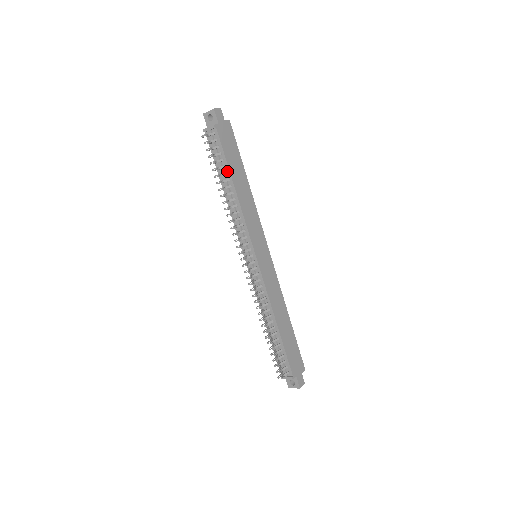
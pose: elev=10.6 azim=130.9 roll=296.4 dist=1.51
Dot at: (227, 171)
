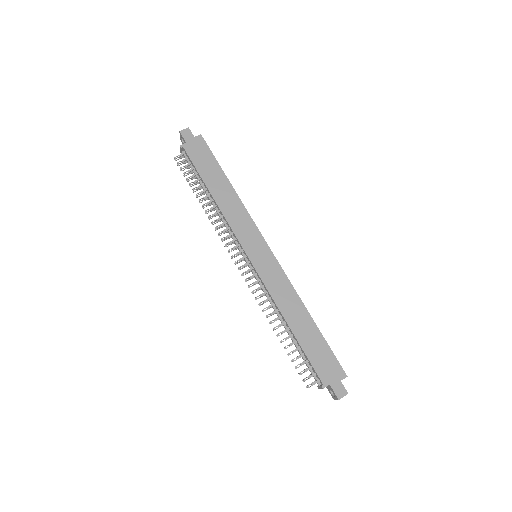
Dot at: (203, 182)
